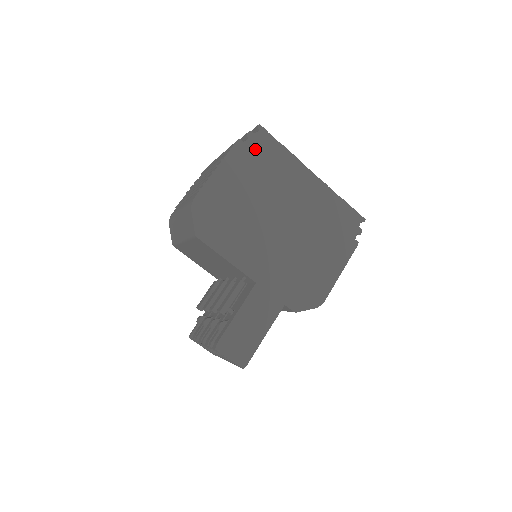
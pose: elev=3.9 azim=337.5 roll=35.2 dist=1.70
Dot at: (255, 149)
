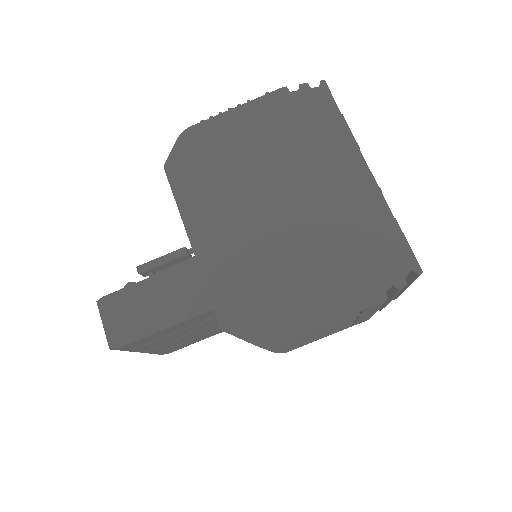
Dot at: (300, 105)
